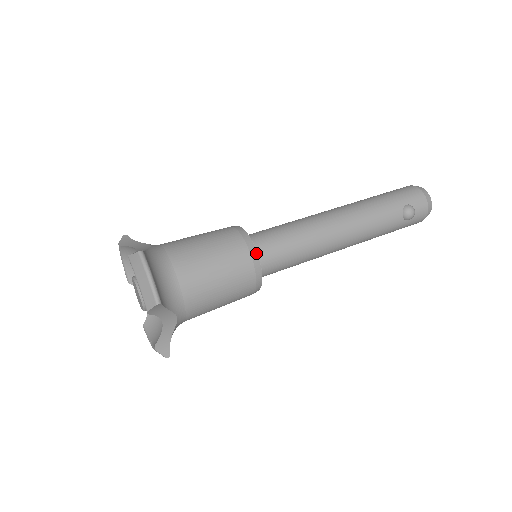
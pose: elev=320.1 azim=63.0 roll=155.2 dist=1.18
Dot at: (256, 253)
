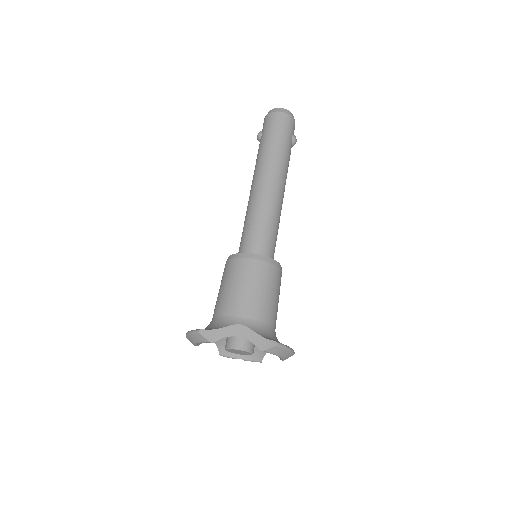
Dot at: (280, 265)
